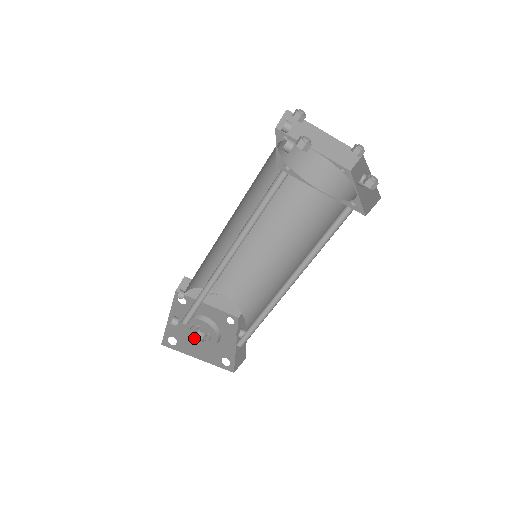
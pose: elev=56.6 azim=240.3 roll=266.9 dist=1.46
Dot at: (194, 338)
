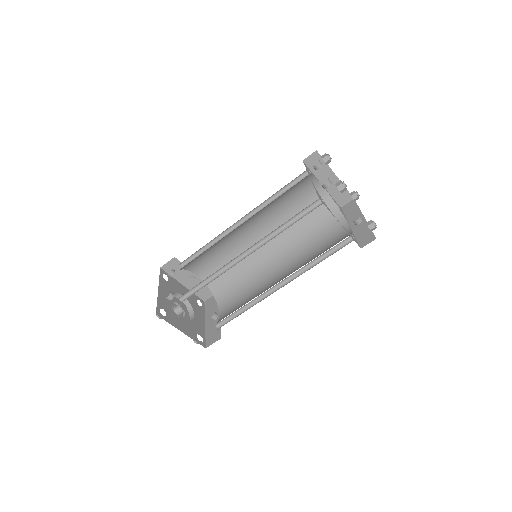
Dot at: occluded
